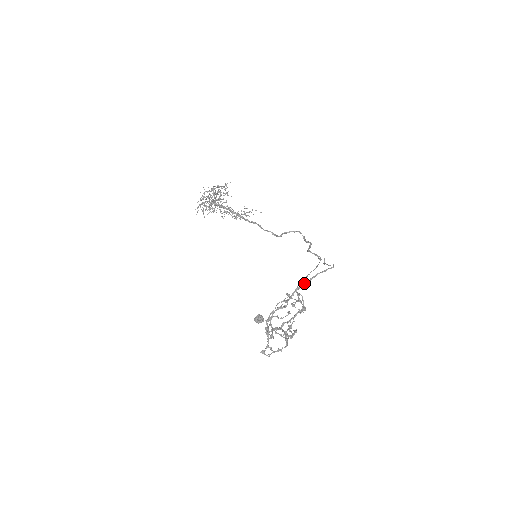
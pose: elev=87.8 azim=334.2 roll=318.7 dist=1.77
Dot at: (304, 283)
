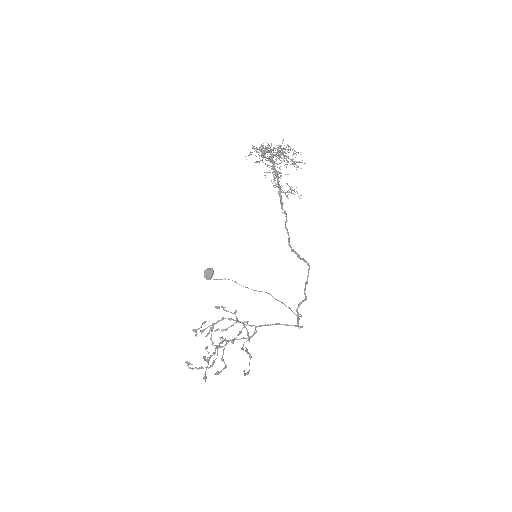
Dot at: occluded
